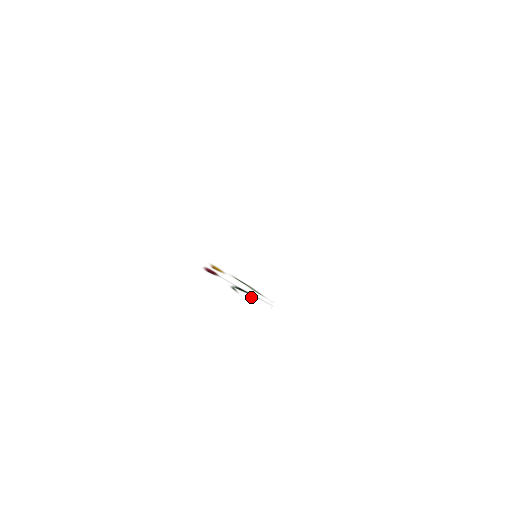
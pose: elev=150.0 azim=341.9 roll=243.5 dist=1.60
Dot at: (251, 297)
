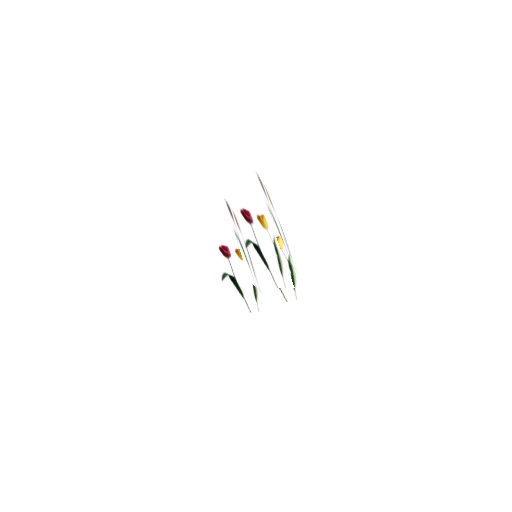
Dot at: occluded
